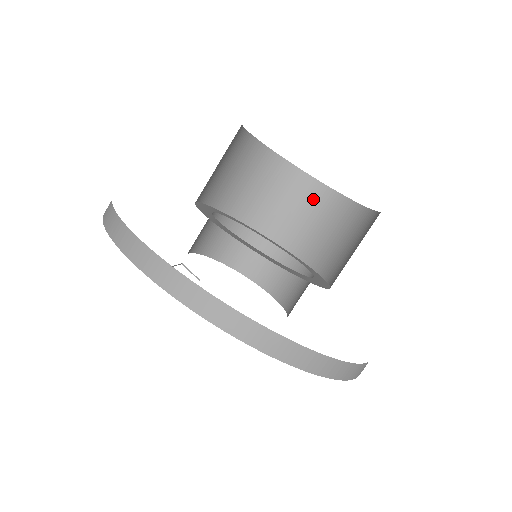
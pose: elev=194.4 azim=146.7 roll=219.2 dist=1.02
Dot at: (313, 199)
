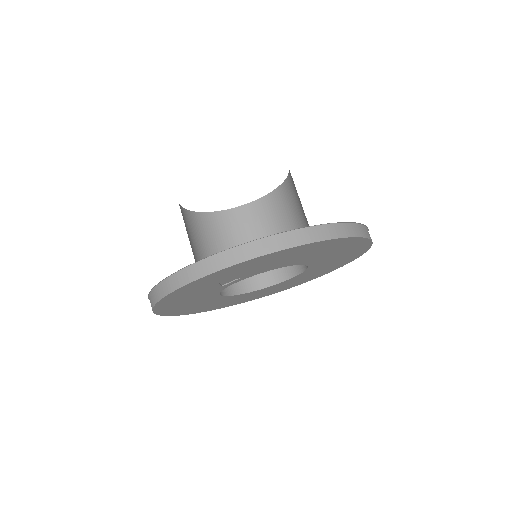
Dot at: (253, 215)
